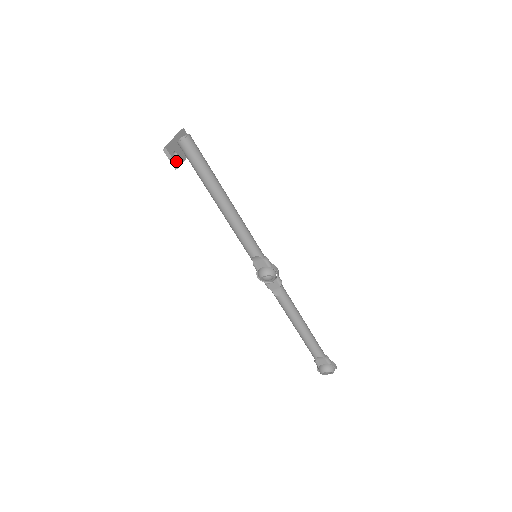
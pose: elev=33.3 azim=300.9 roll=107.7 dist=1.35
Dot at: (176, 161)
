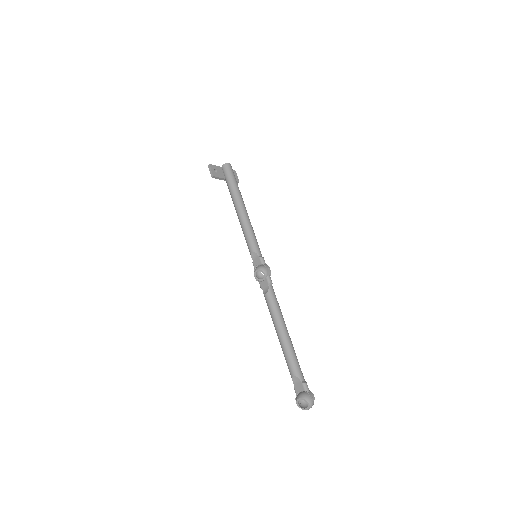
Dot at: (214, 173)
